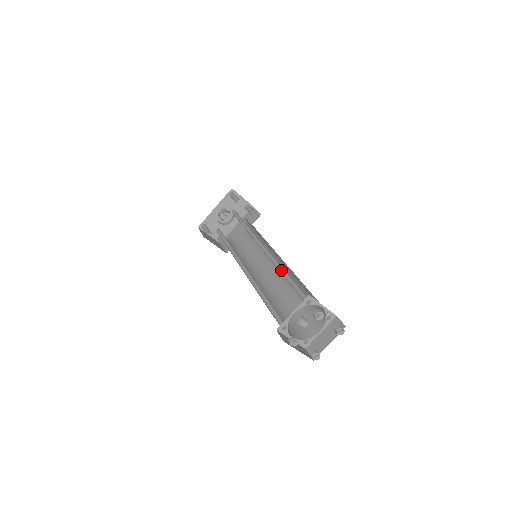
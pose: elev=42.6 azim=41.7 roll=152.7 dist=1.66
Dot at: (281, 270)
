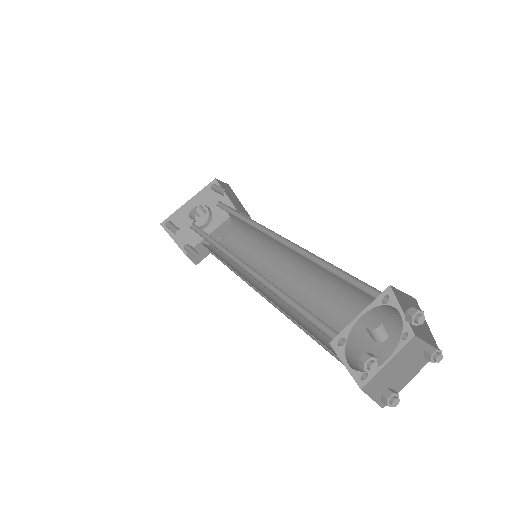
Dot at: (315, 262)
